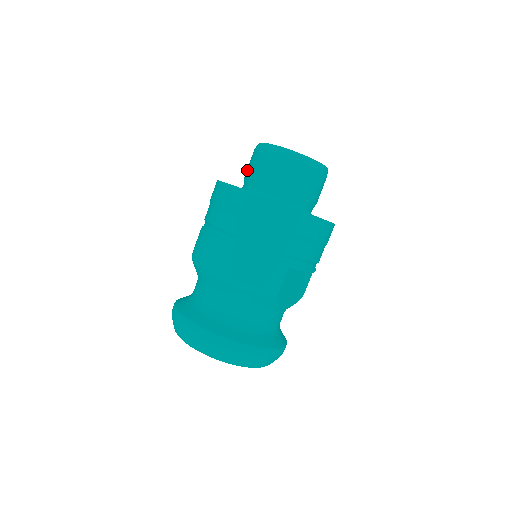
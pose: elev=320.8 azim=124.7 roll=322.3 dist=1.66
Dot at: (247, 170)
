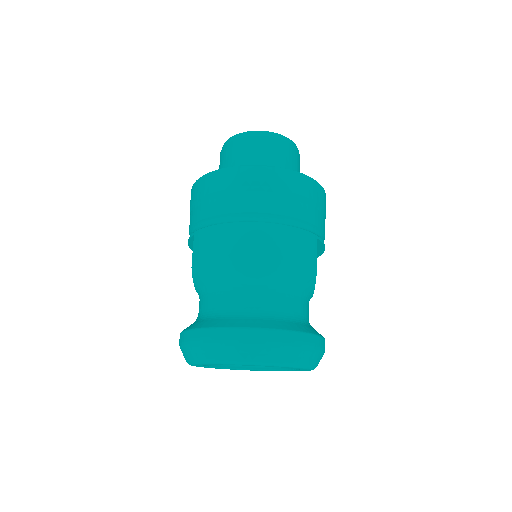
Dot at: (226, 165)
